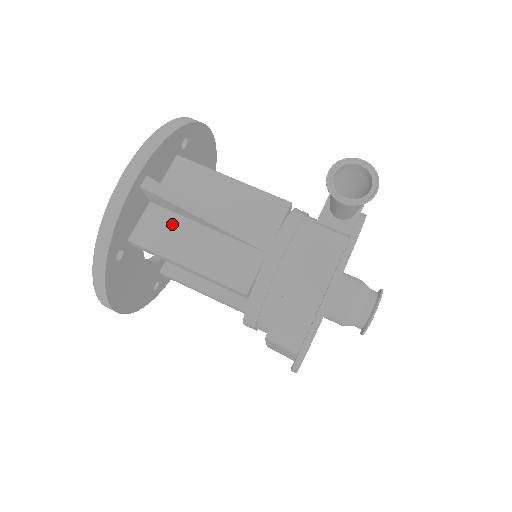
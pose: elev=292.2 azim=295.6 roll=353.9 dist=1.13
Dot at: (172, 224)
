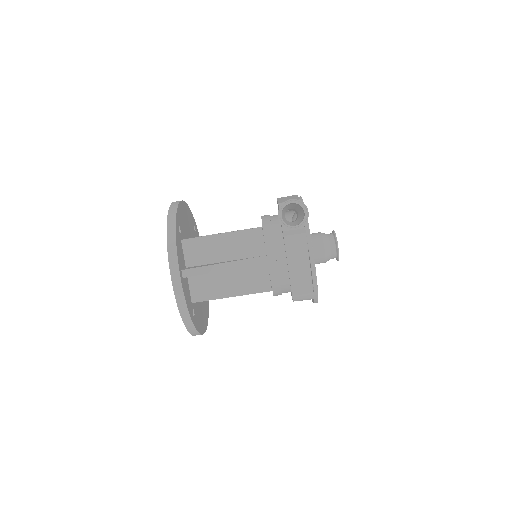
Dot at: (208, 280)
